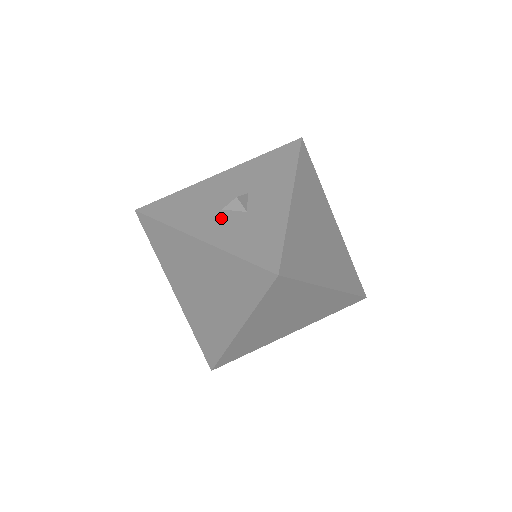
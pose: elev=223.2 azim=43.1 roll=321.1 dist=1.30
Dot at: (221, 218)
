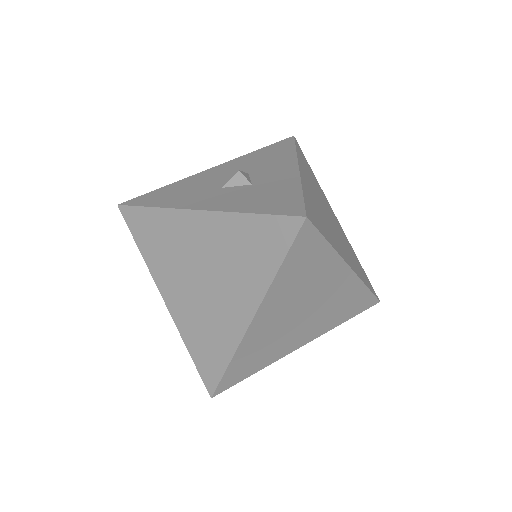
Dot at: (223, 193)
